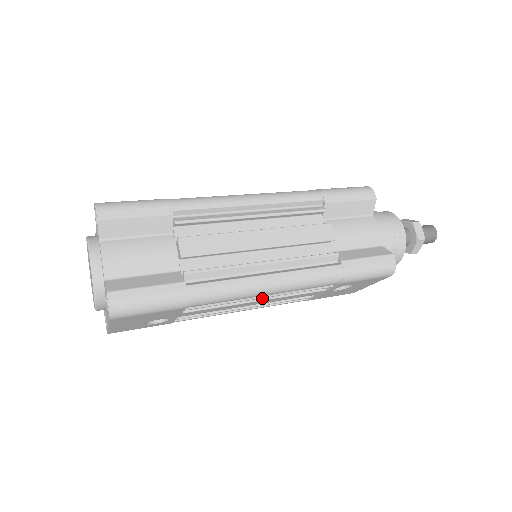
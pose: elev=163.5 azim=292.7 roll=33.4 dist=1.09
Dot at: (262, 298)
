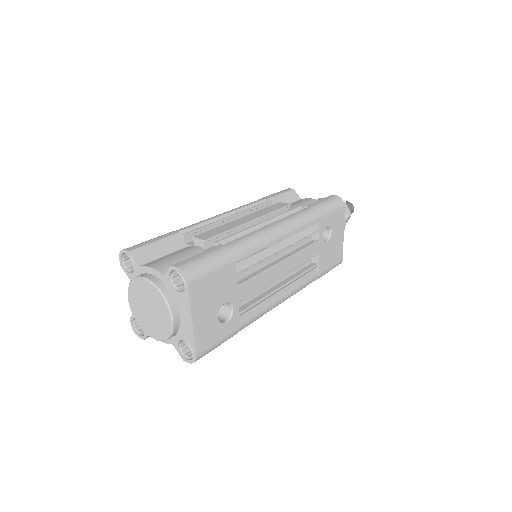
Dot at: (283, 259)
